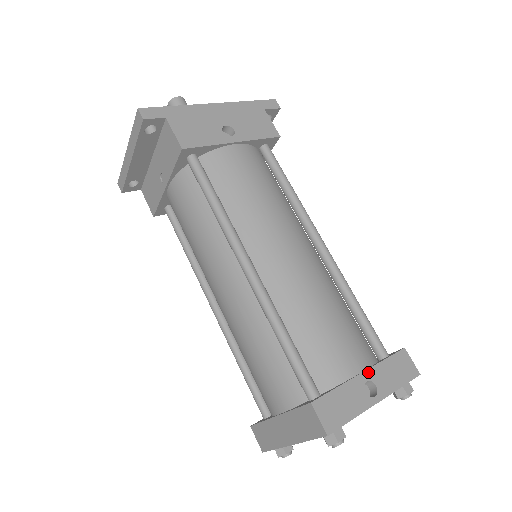
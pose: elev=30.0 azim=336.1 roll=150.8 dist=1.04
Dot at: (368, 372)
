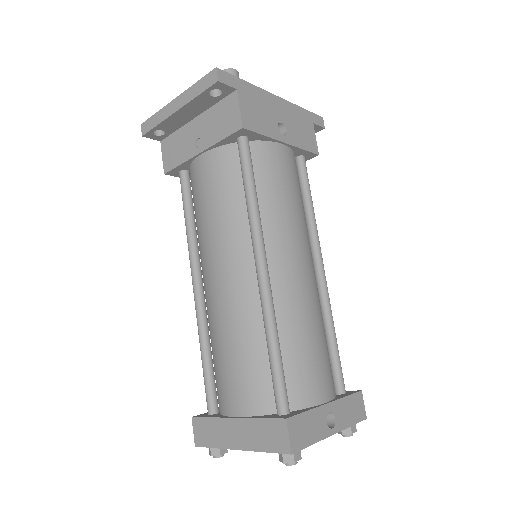
Dot at: (333, 404)
